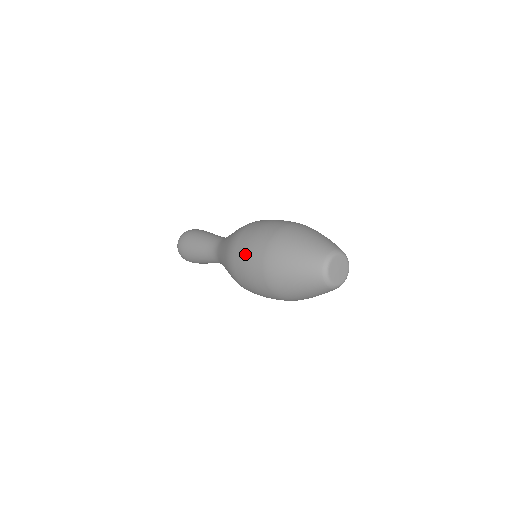
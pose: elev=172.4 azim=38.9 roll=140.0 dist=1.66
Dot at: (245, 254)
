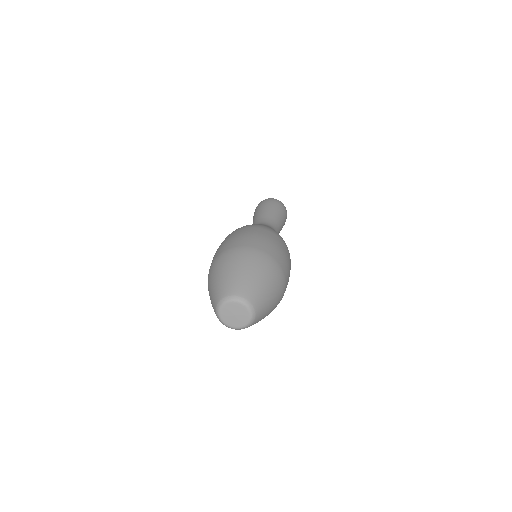
Dot at: occluded
